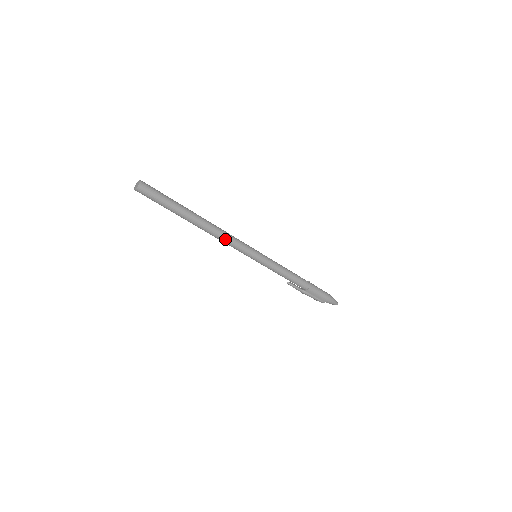
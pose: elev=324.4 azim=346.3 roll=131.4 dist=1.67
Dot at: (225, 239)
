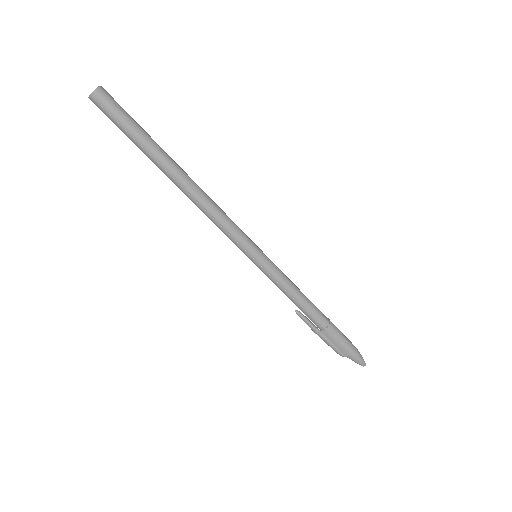
Dot at: (213, 214)
